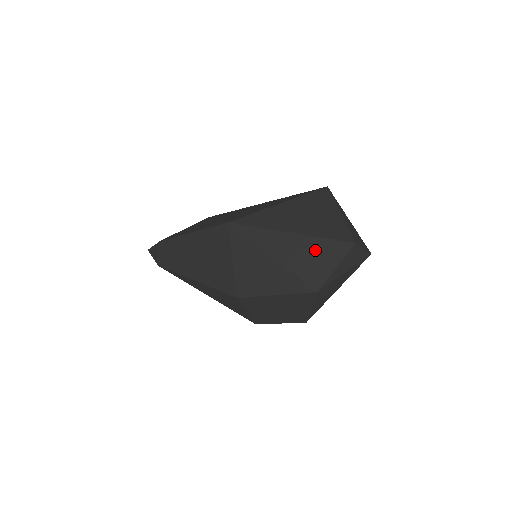
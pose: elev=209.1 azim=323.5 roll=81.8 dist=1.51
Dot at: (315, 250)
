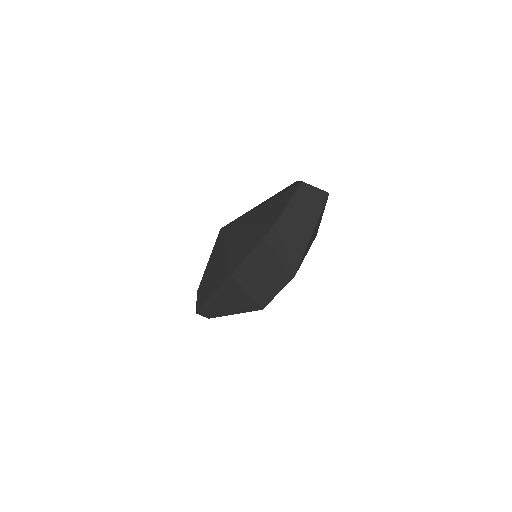
Dot at: (275, 203)
